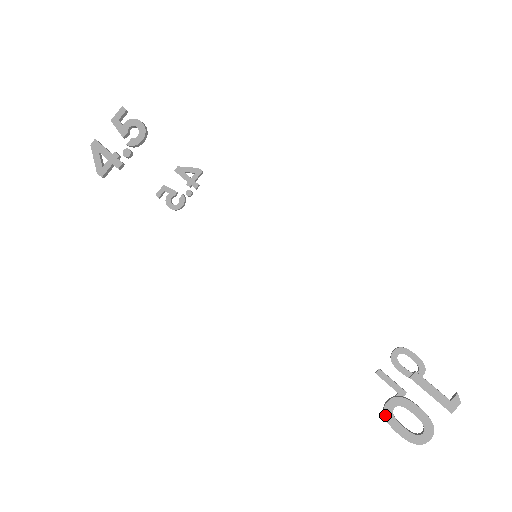
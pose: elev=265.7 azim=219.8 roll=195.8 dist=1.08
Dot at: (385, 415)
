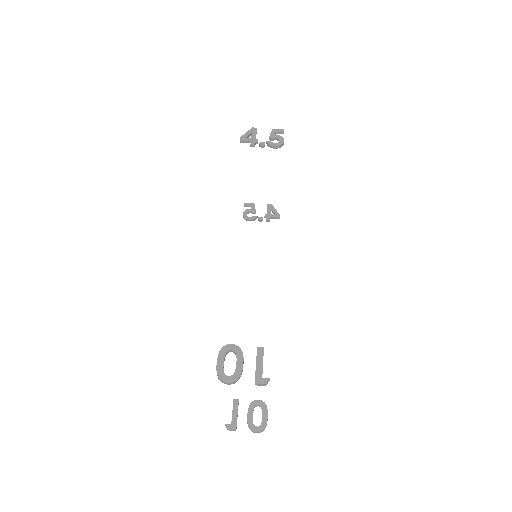
Dot at: (223, 348)
